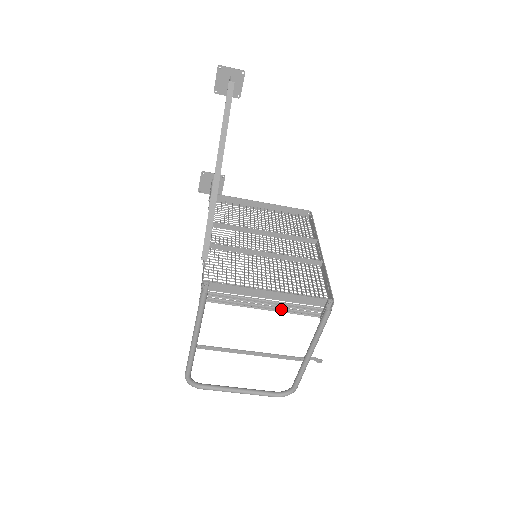
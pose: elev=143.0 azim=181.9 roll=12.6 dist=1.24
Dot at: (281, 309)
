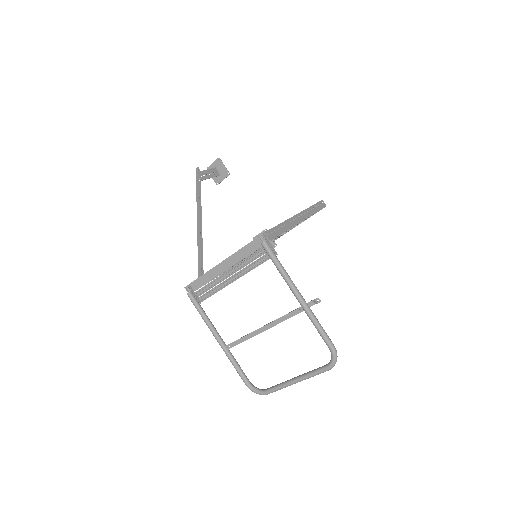
Dot at: (243, 271)
